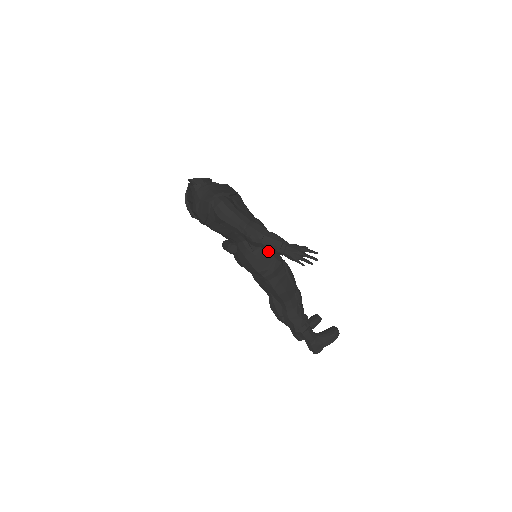
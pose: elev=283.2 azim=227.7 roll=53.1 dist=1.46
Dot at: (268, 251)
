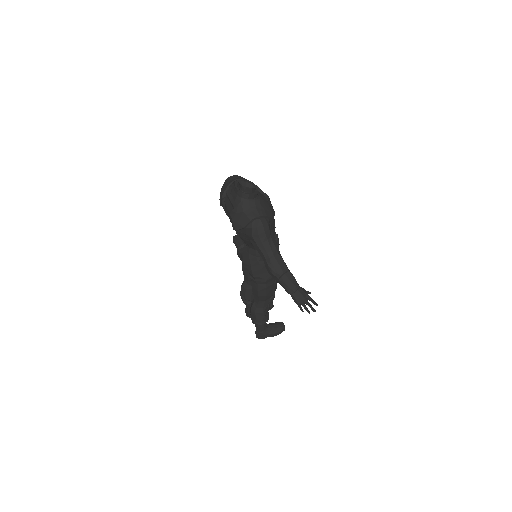
Dot at: occluded
